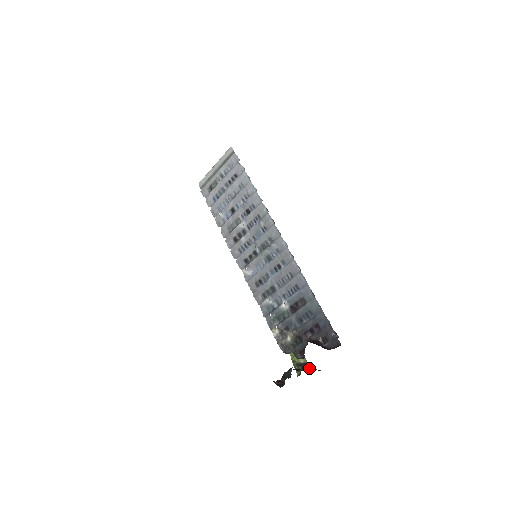
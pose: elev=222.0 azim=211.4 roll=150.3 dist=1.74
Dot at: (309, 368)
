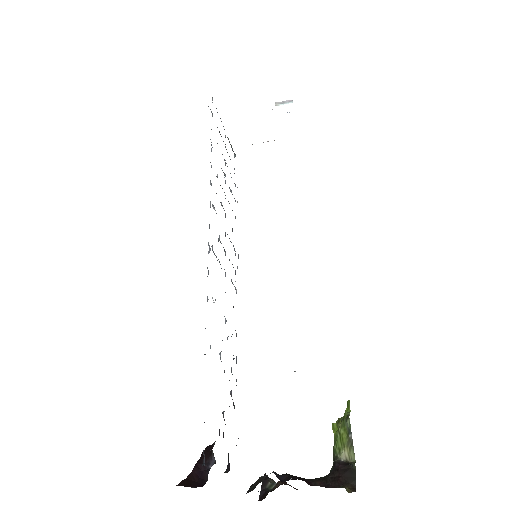
Dot at: (332, 478)
